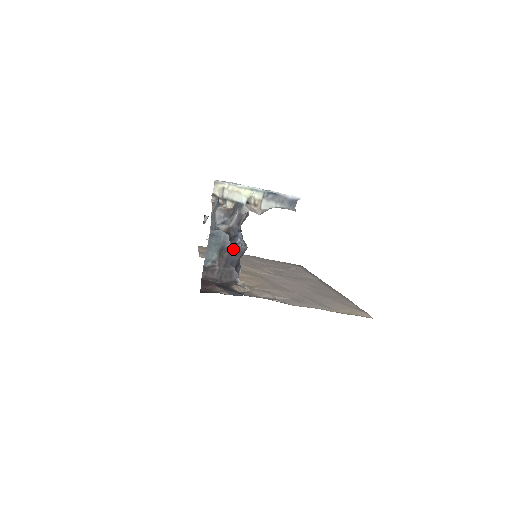
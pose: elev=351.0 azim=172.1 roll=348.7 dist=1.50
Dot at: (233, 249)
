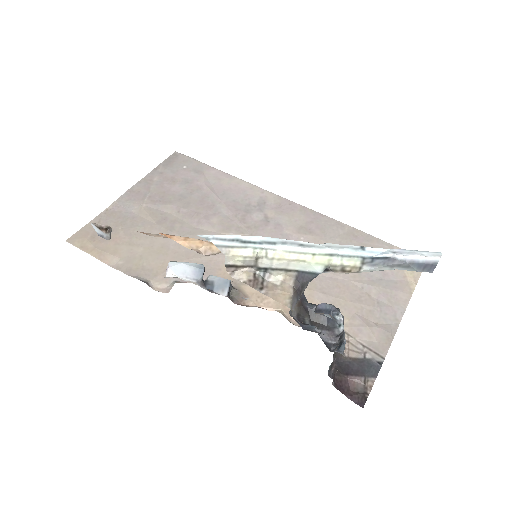
Dot at: (341, 332)
